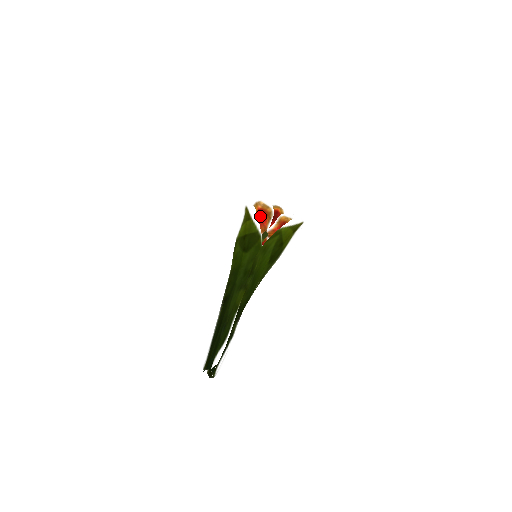
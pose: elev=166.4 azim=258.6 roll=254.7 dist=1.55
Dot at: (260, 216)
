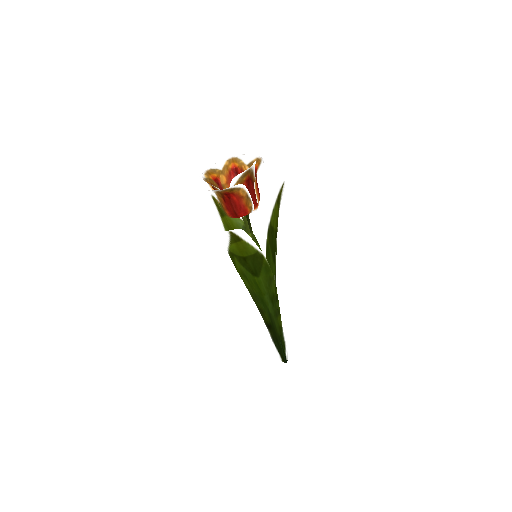
Dot at: (239, 213)
